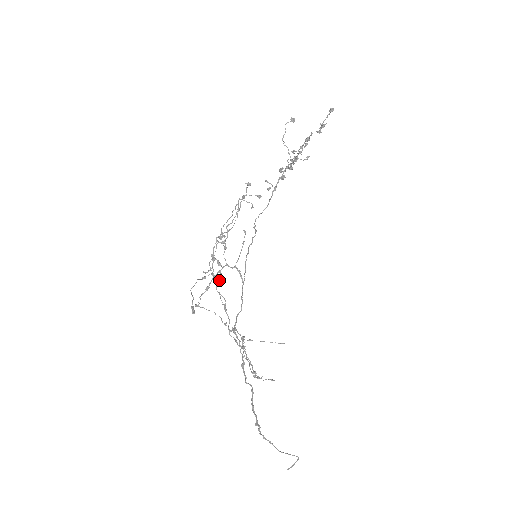
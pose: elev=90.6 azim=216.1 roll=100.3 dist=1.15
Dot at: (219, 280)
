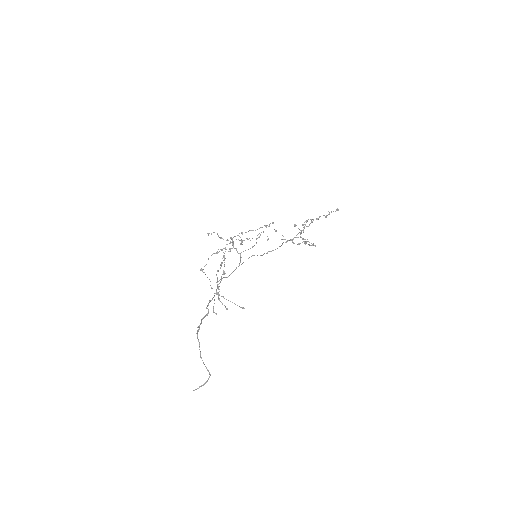
Dot at: (228, 251)
